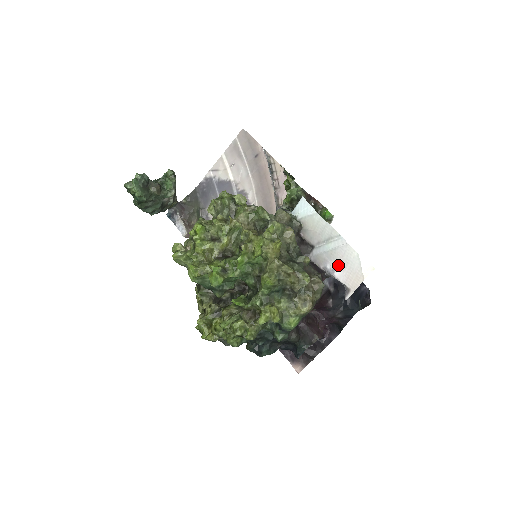
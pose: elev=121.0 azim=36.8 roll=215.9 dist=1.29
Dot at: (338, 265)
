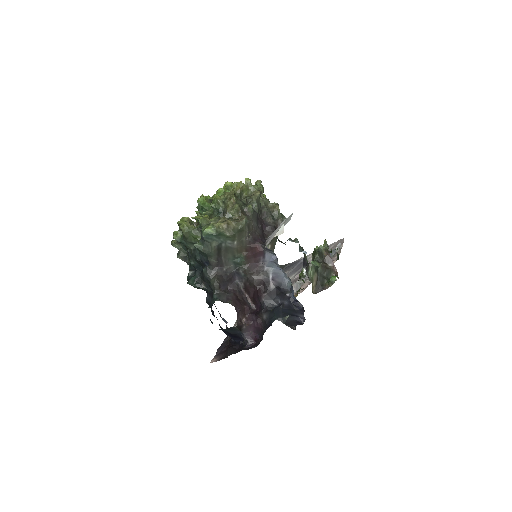
Dot at: (273, 235)
